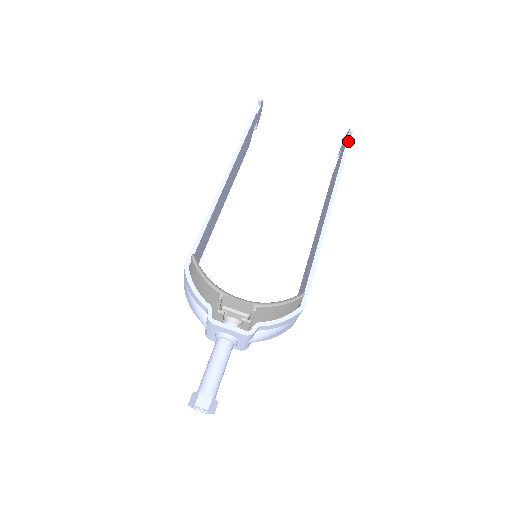
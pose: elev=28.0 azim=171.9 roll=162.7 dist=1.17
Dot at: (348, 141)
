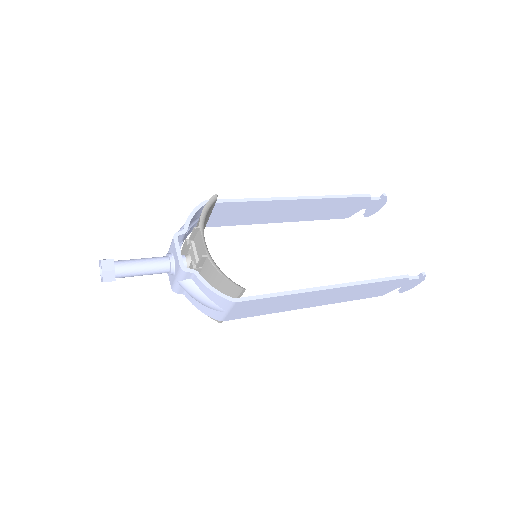
Dot at: (413, 278)
